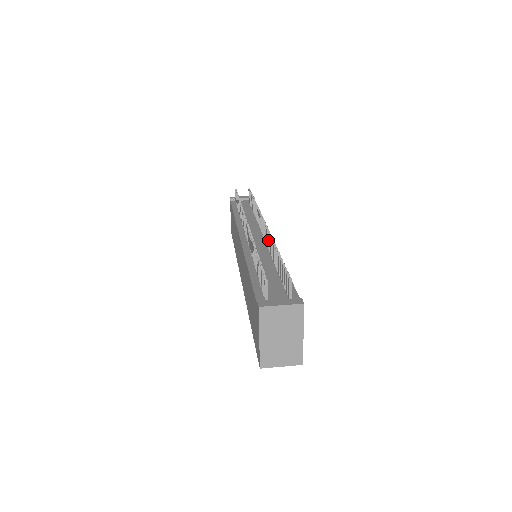
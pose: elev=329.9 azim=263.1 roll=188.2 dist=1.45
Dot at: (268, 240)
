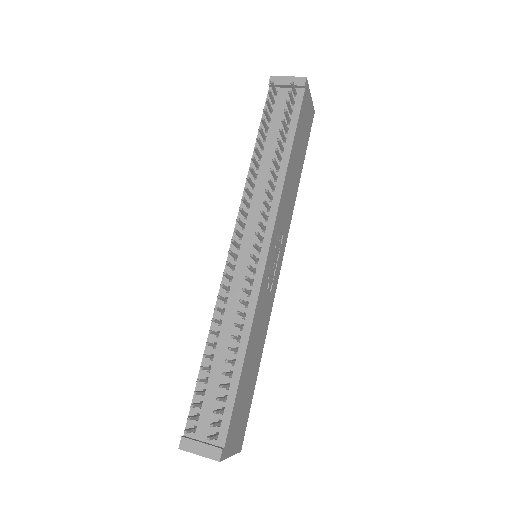
Dot at: (245, 292)
